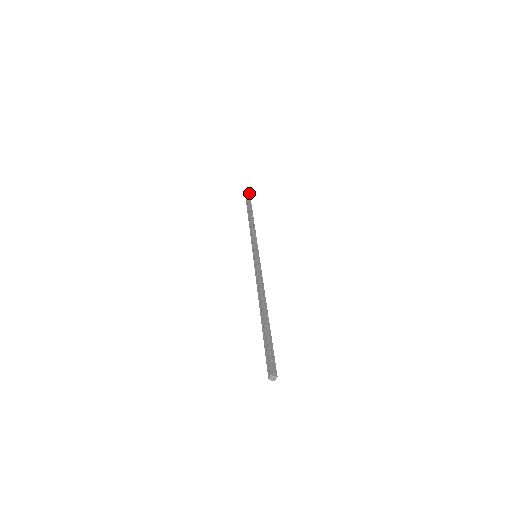
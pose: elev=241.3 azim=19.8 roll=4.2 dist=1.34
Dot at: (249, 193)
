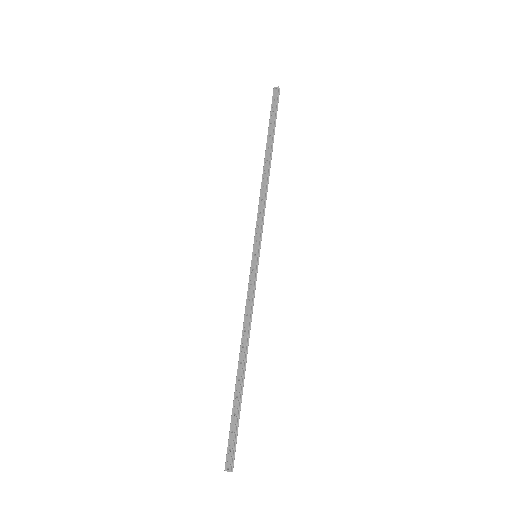
Dot at: (277, 90)
